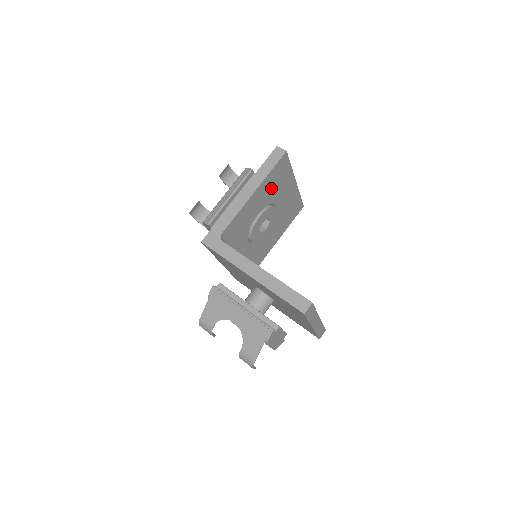
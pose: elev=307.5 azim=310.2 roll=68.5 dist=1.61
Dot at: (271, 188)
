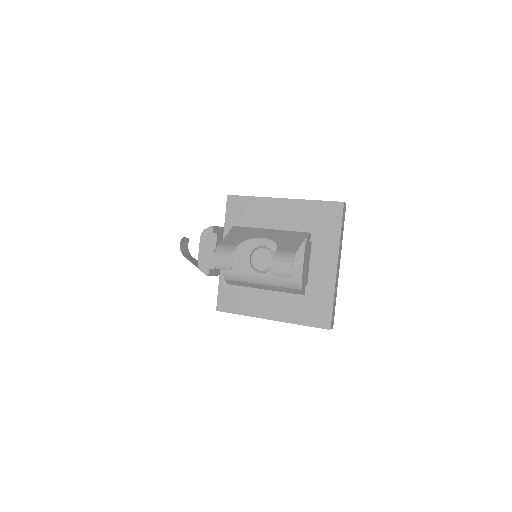
Dot at: occluded
